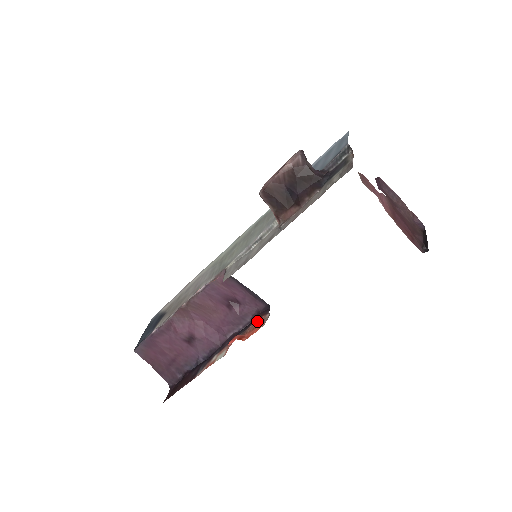
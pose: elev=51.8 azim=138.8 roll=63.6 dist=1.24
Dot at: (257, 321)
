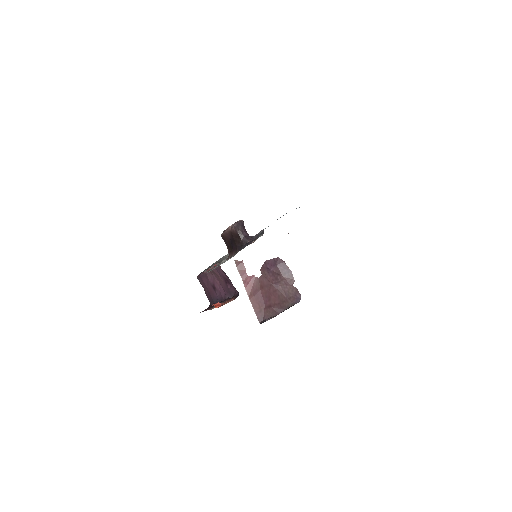
Dot at: (230, 300)
